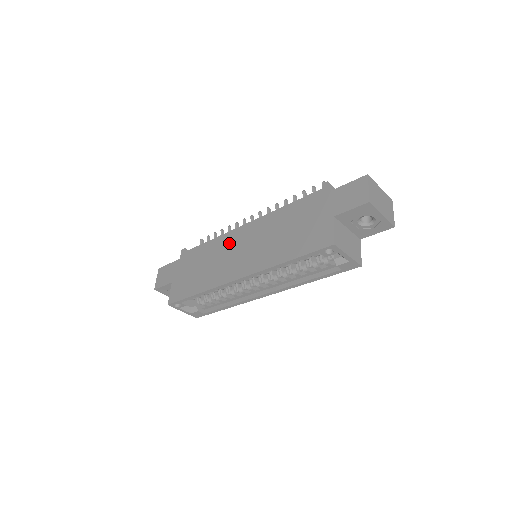
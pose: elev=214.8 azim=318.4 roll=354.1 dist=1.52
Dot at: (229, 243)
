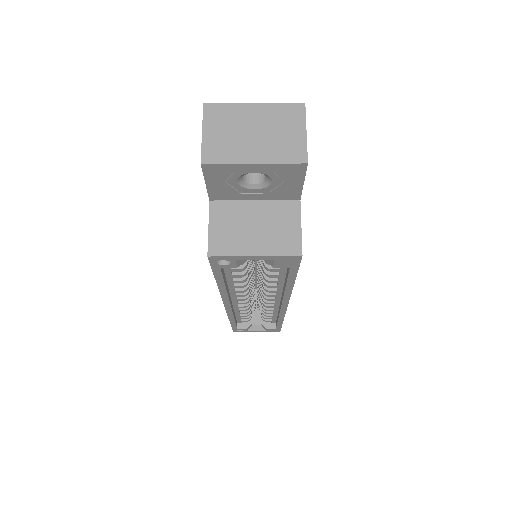
Dot at: occluded
